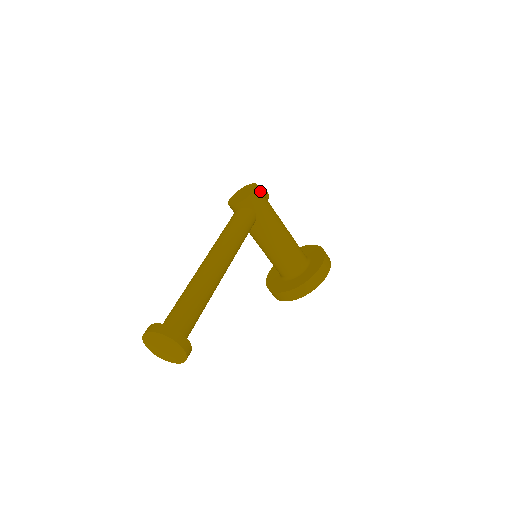
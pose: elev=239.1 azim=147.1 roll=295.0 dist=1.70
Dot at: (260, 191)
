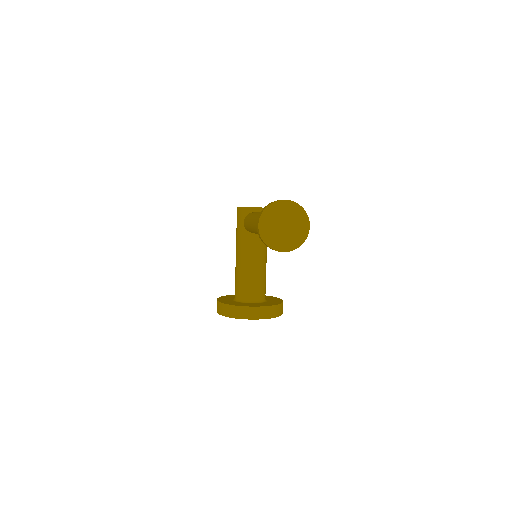
Dot at: occluded
